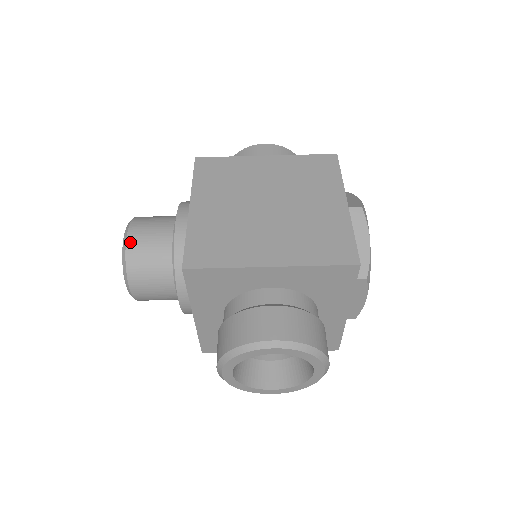
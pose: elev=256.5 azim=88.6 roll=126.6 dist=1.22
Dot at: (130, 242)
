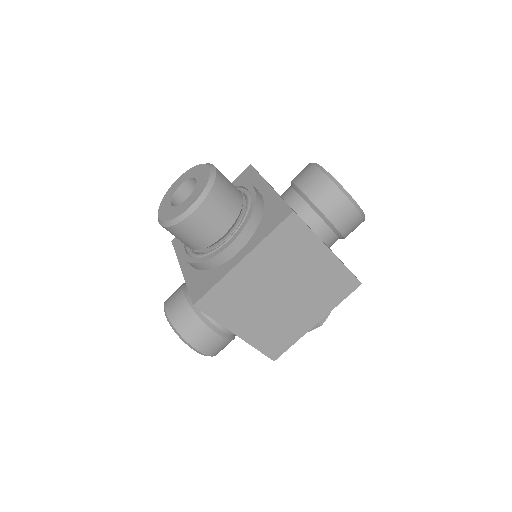
Dot at: (187, 222)
